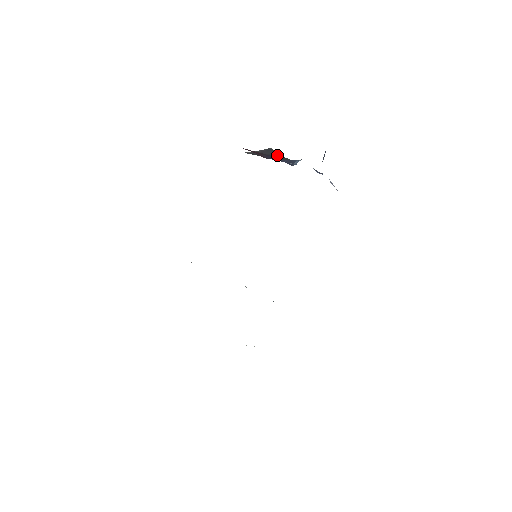
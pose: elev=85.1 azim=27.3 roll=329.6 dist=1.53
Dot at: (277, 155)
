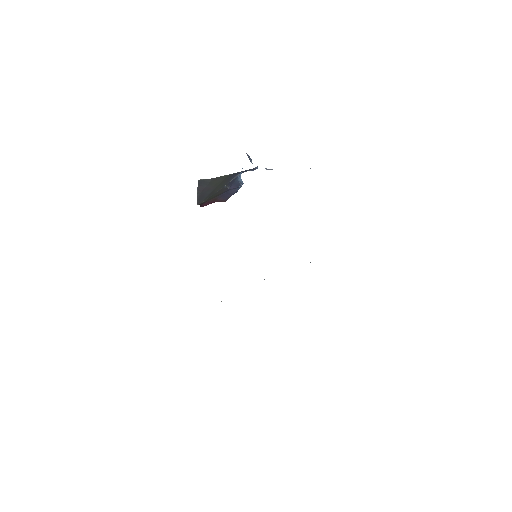
Dot at: (209, 182)
